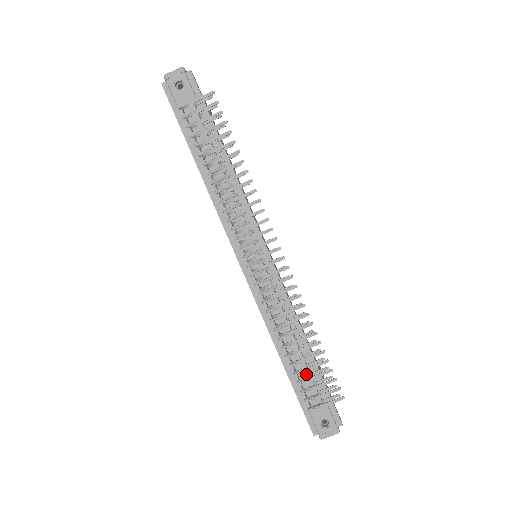
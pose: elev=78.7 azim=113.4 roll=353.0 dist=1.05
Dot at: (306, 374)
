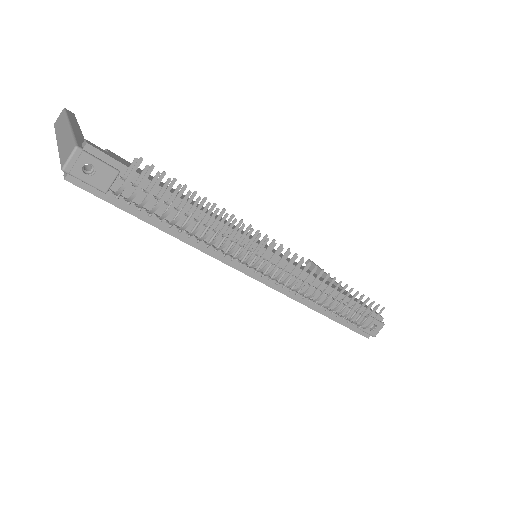
Dot at: (346, 310)
